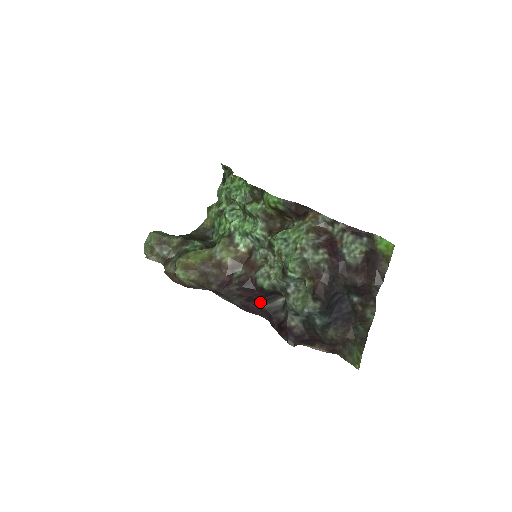
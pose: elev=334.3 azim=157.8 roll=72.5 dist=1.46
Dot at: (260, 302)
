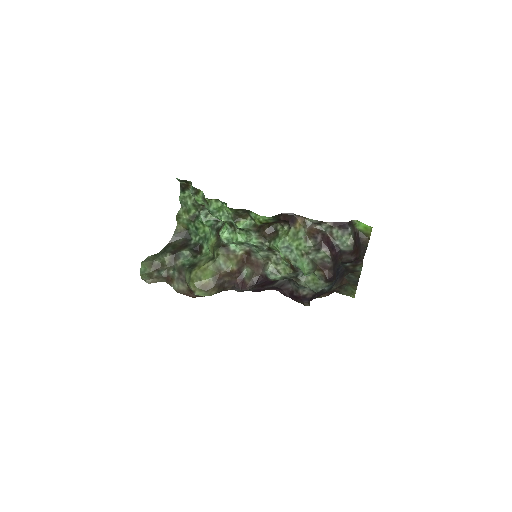
Dot at: (270, 285)
